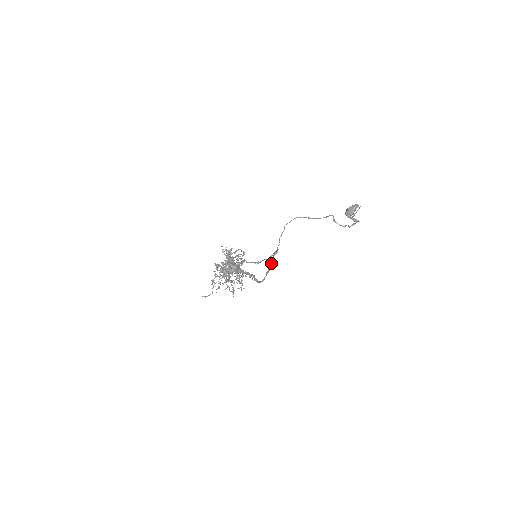
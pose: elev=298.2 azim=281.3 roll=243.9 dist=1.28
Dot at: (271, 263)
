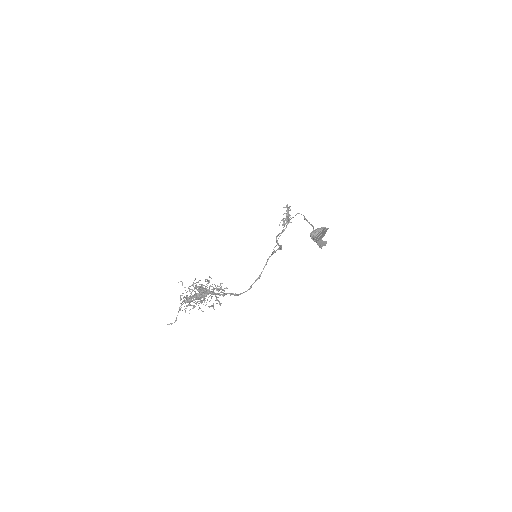
Dot at: occluded
